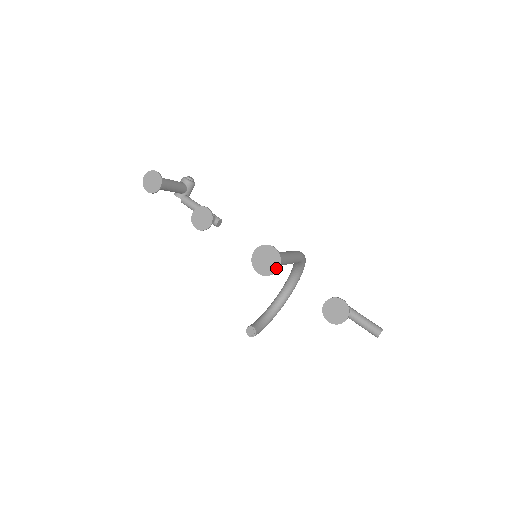
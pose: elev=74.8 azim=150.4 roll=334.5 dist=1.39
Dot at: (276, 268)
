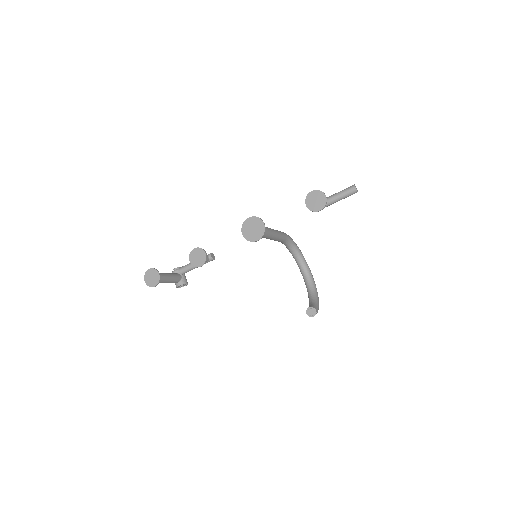
Dot at: (262, 225)
